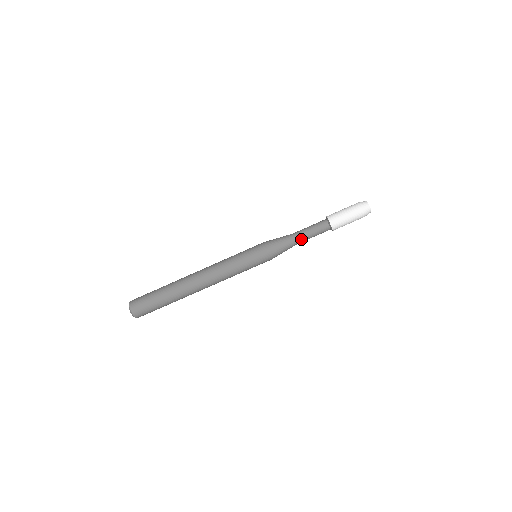
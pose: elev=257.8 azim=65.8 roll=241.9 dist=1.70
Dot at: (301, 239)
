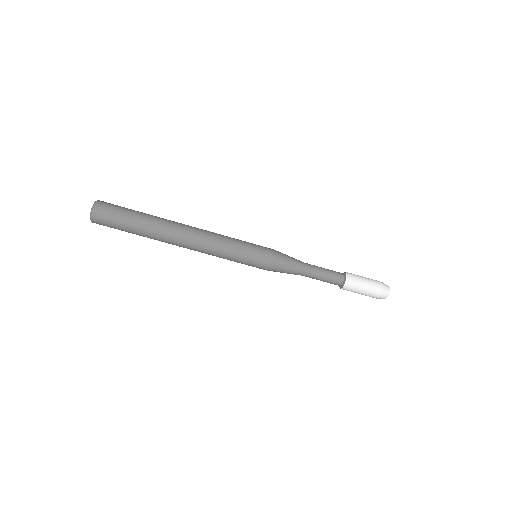
Dot at: (308, 276)
